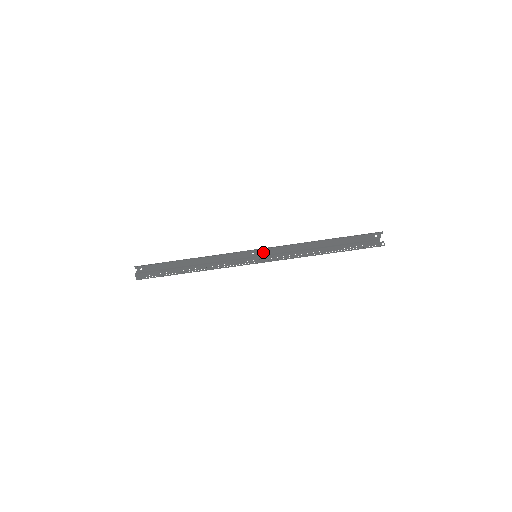
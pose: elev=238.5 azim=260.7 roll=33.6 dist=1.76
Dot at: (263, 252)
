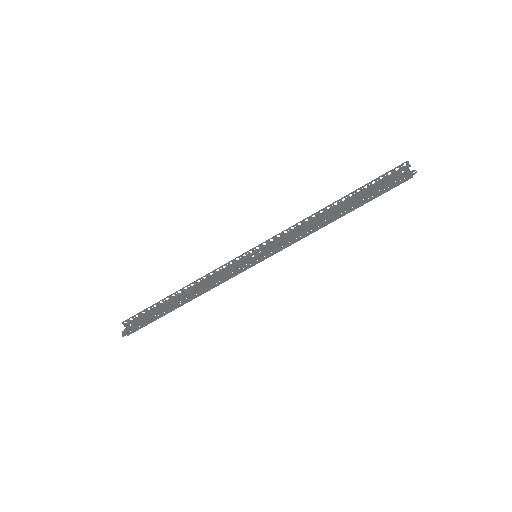
Dot at: (264, 249)
